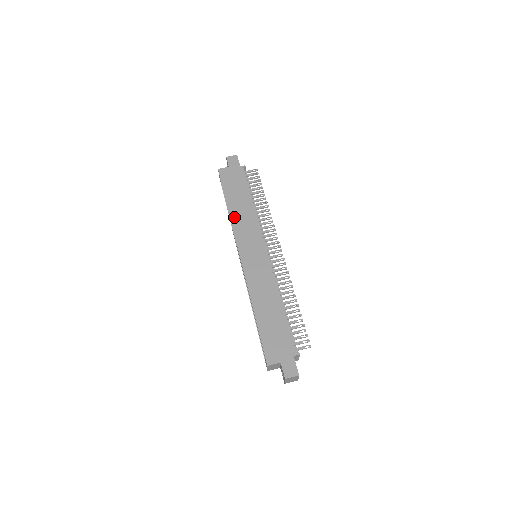
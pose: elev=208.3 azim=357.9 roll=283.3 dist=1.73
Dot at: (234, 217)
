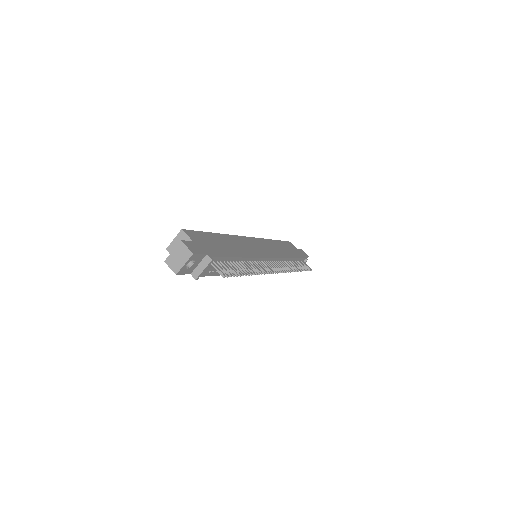
Dot at: (271, 242)
